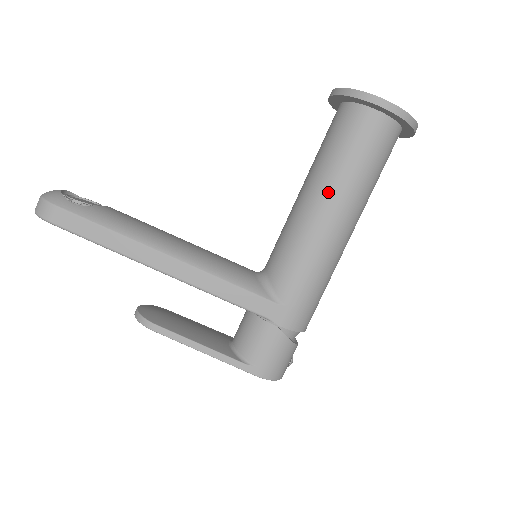
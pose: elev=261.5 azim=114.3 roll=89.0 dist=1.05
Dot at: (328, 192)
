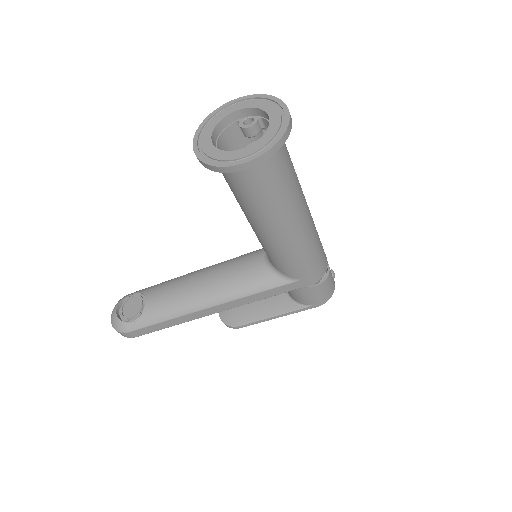
Dot at: (265, 222)
